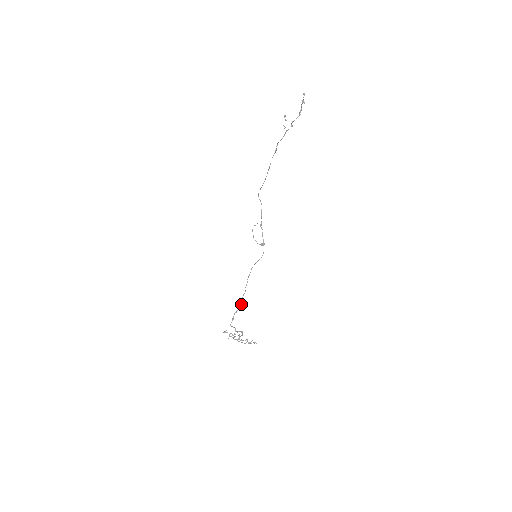
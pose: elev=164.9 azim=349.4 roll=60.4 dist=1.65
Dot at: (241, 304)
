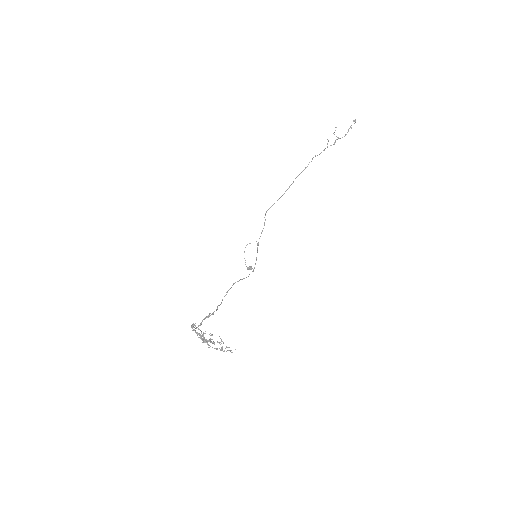
Dot at: (216, 310)
